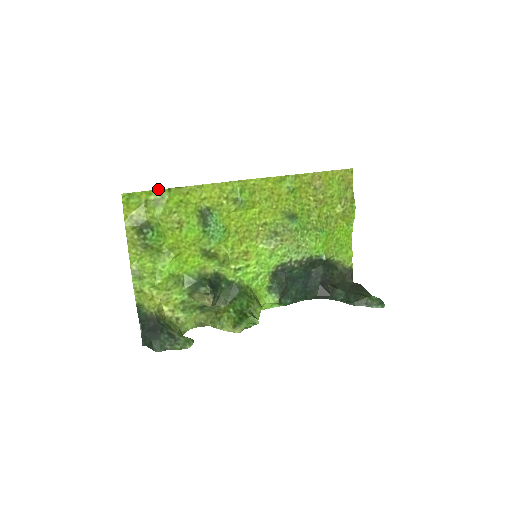
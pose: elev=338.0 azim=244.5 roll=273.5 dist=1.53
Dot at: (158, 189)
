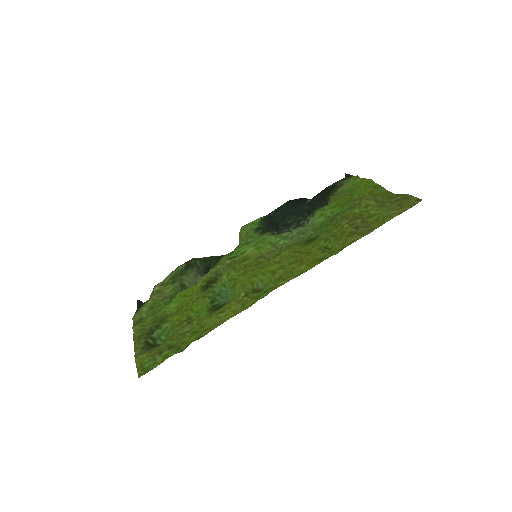
Dot at: occluded
